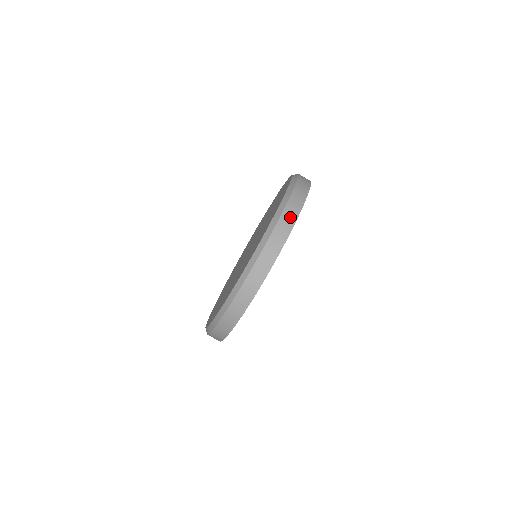
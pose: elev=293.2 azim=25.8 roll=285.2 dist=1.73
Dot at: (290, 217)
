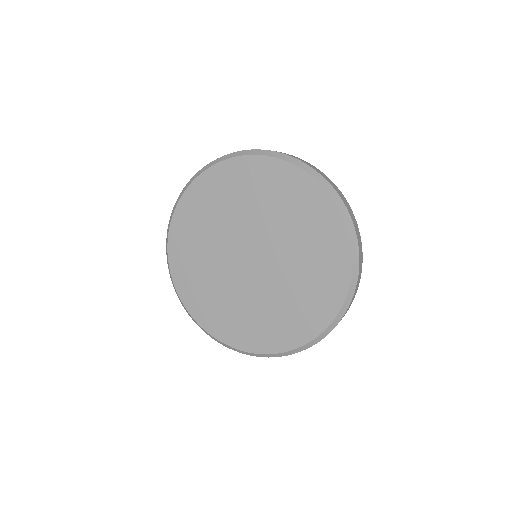
Dot at: (360, 277)
